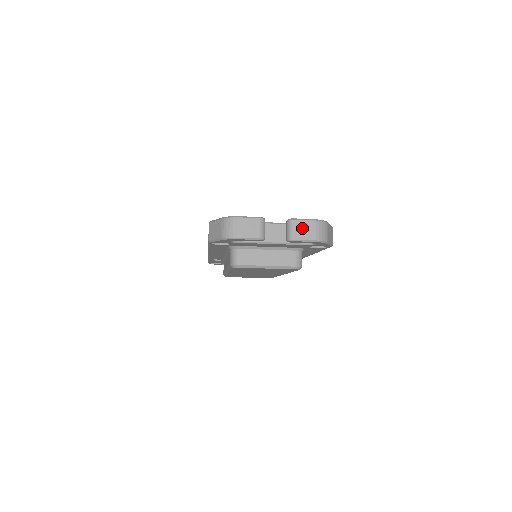
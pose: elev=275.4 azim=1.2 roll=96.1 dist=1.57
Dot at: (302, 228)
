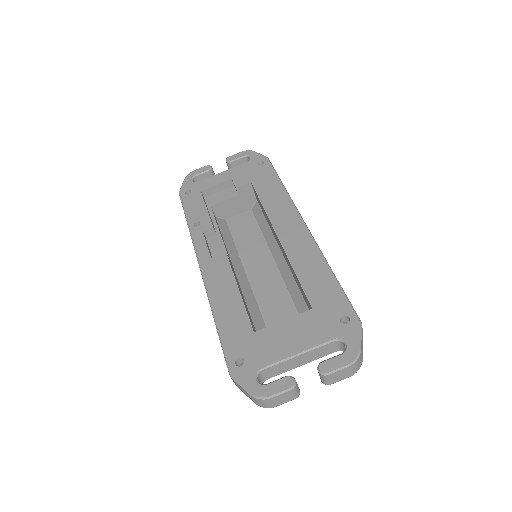
Dot at: (337, 376)
